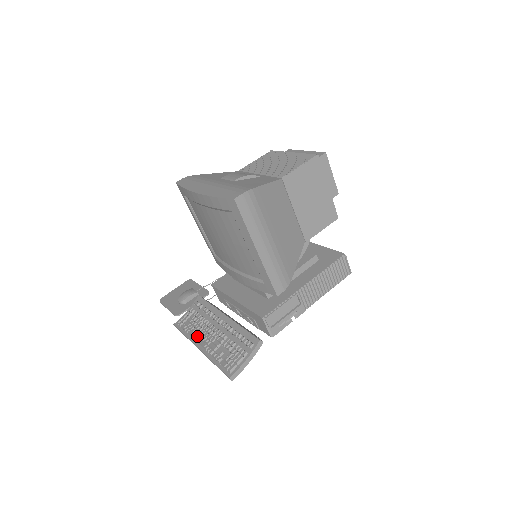
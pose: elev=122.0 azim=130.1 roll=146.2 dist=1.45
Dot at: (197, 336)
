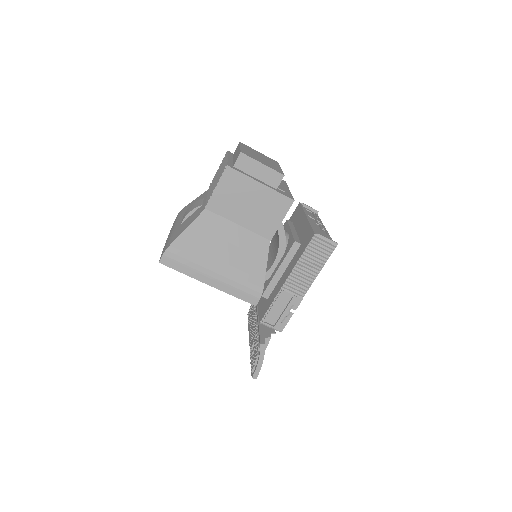
Dot at: (249, 331)
